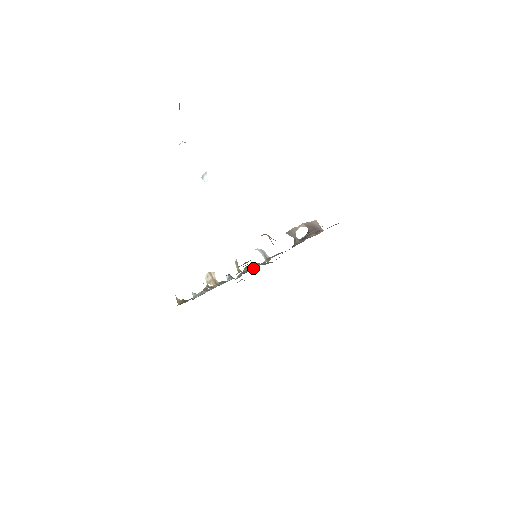
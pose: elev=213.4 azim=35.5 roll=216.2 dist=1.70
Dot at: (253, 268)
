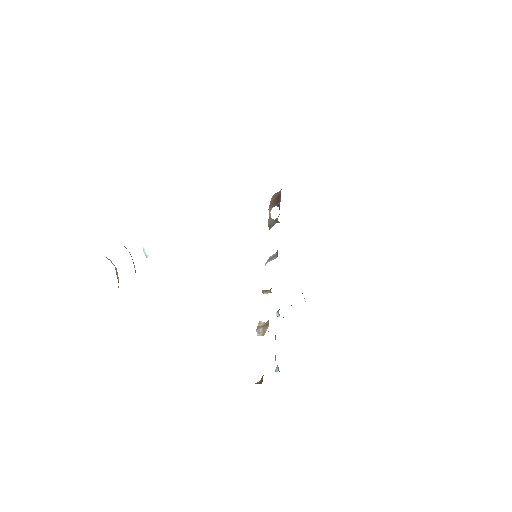
Dot at: occluded
